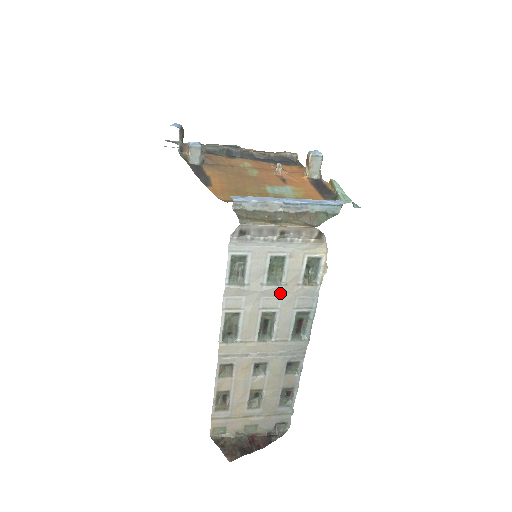
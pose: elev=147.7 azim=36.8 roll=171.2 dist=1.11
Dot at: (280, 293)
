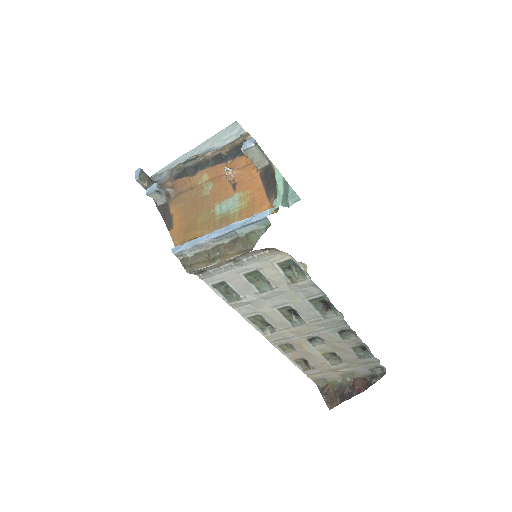
Dot at: (279, 293)
